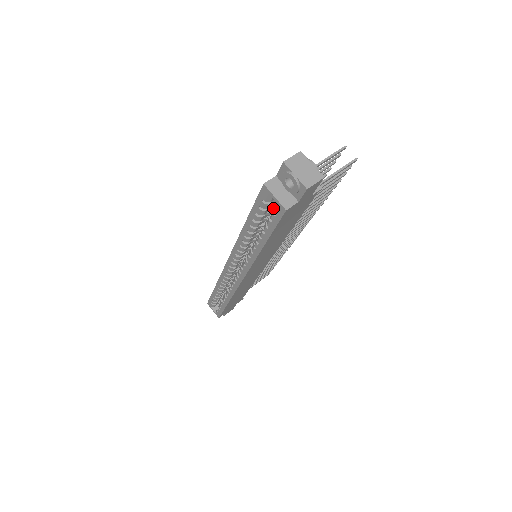
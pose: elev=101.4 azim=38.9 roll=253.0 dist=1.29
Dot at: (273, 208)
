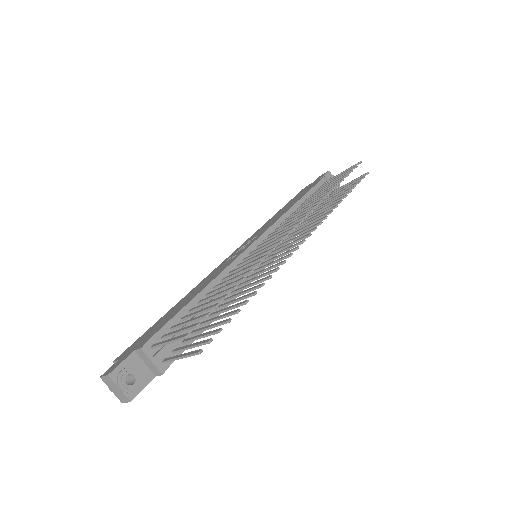
Dot at: occluded
